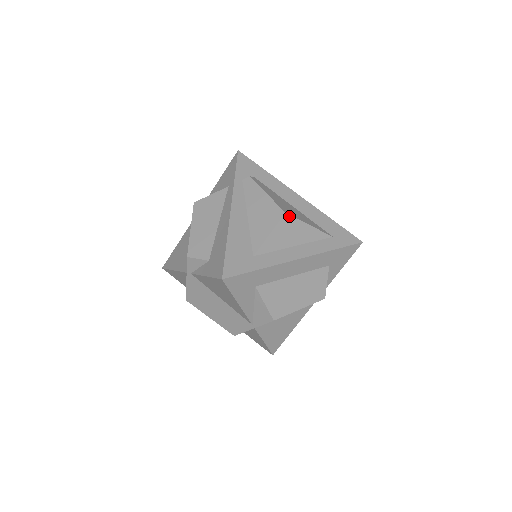
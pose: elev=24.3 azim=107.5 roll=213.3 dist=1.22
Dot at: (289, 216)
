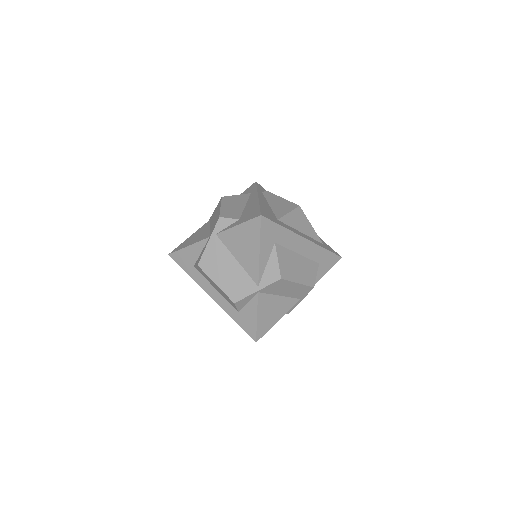
Dot at: (301, 210)
